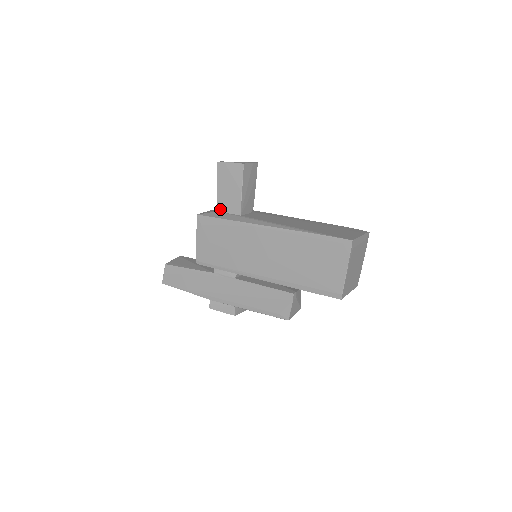
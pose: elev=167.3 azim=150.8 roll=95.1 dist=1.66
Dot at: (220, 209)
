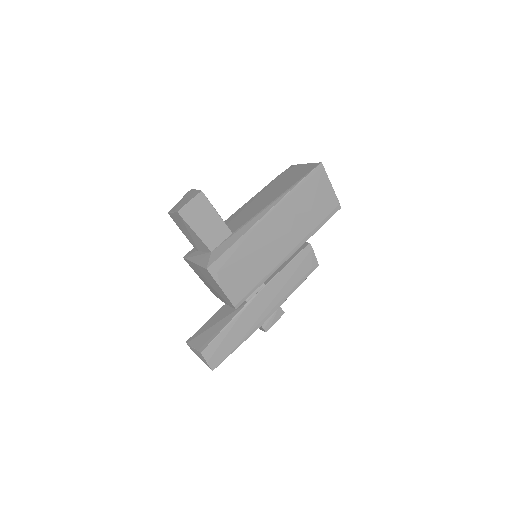
Dot at: (212, 247)
